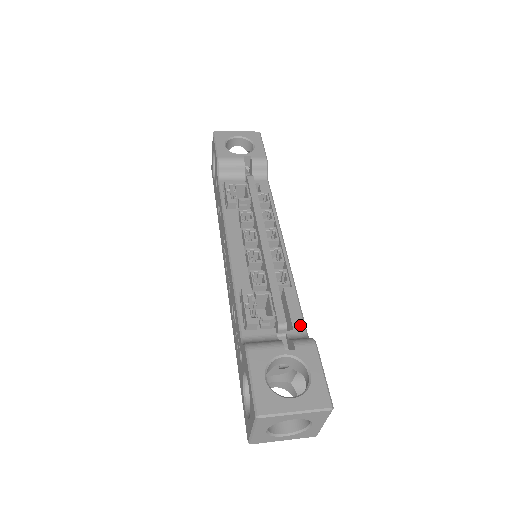
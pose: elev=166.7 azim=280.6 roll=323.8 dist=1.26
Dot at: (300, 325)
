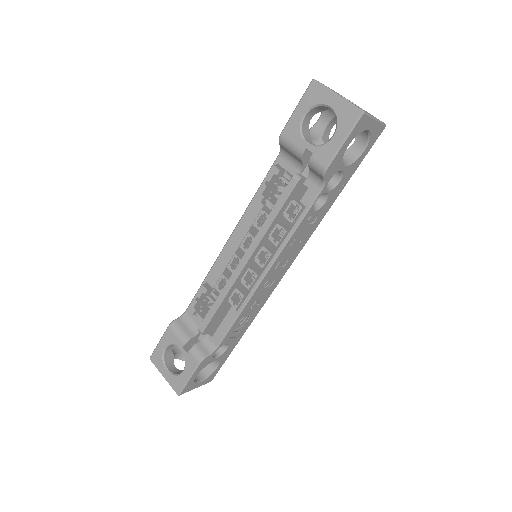
Dot at: (218, 339)
